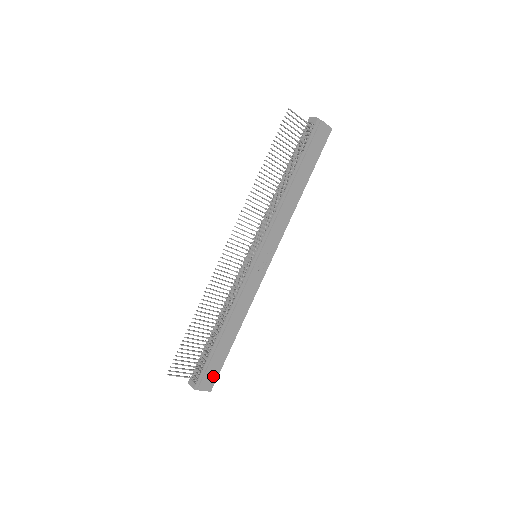
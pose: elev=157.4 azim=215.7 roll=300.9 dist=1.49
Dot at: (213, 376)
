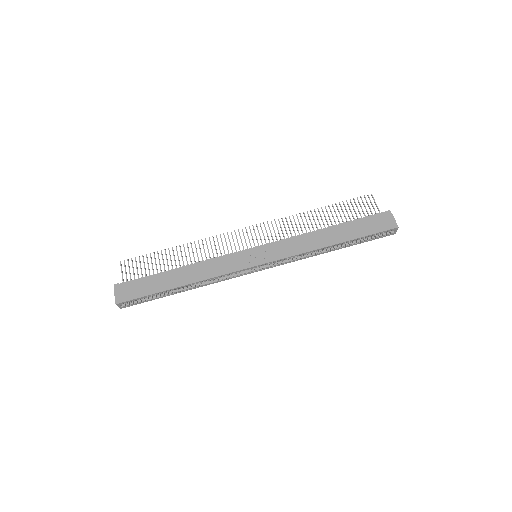
Dot at: (132, 294)
